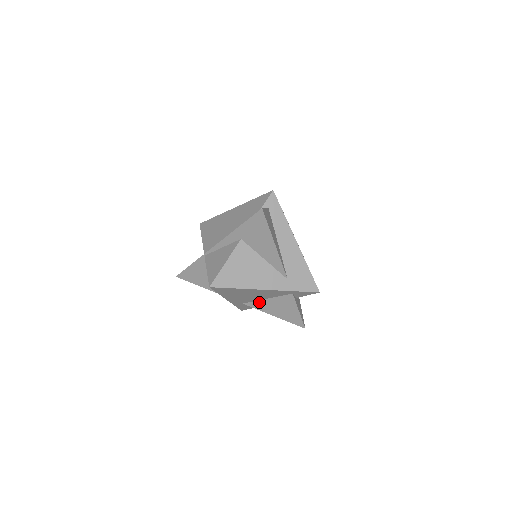
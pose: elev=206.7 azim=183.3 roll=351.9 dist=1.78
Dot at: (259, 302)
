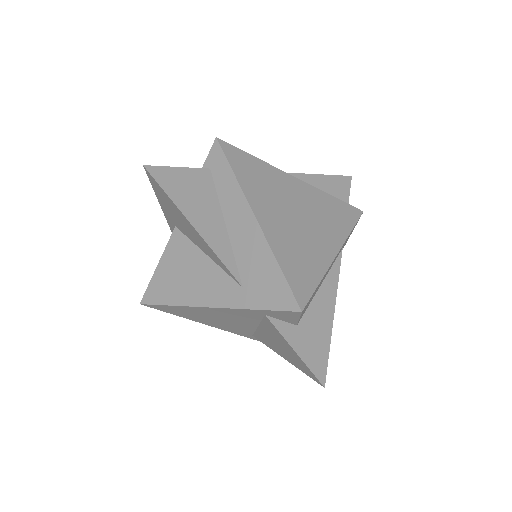
Dot at: (259, 333)
